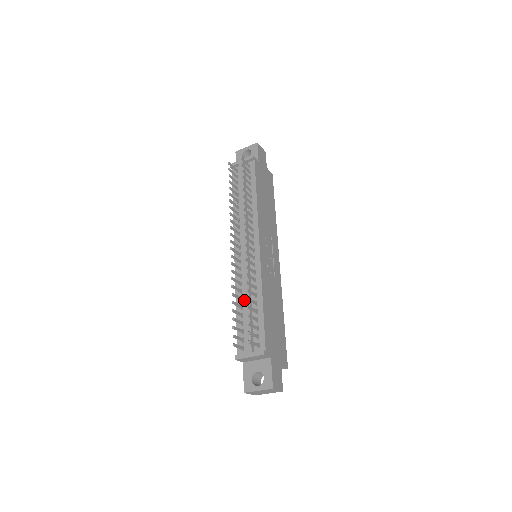
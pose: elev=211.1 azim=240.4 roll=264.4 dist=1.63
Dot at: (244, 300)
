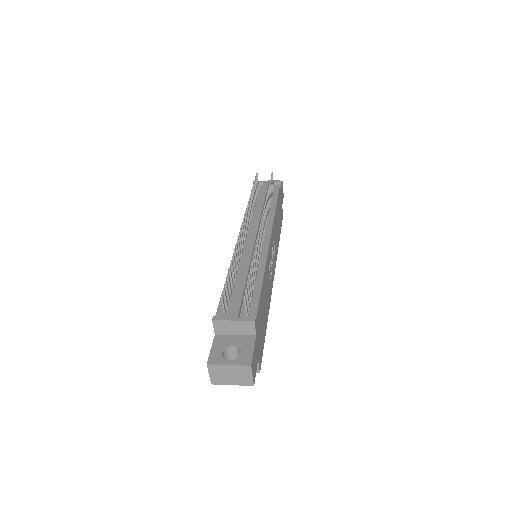
Dot at: (241, 272)
